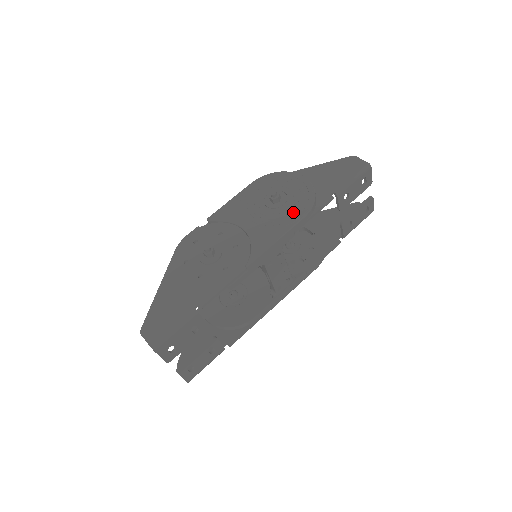
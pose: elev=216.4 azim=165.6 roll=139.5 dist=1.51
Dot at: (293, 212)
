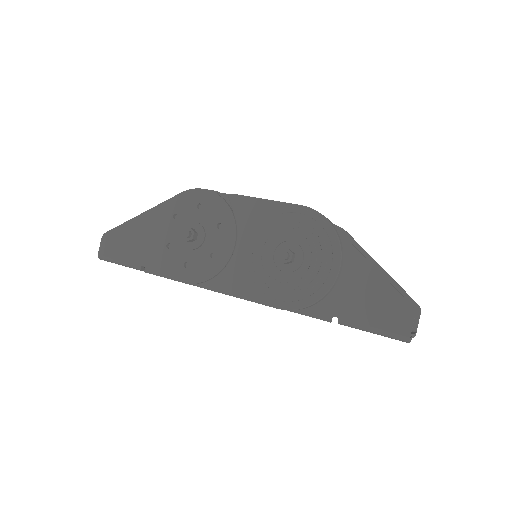
Dot at: (279, 291)
